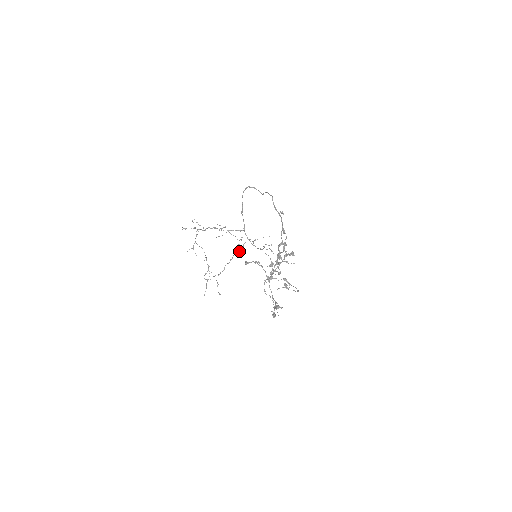
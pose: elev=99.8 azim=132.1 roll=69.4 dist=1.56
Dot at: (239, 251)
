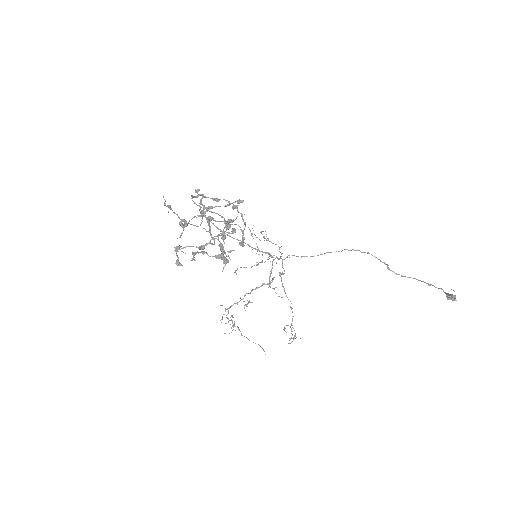
Dot at: occluded
